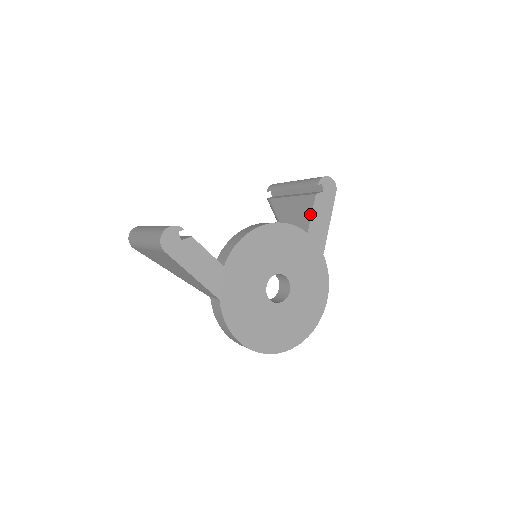
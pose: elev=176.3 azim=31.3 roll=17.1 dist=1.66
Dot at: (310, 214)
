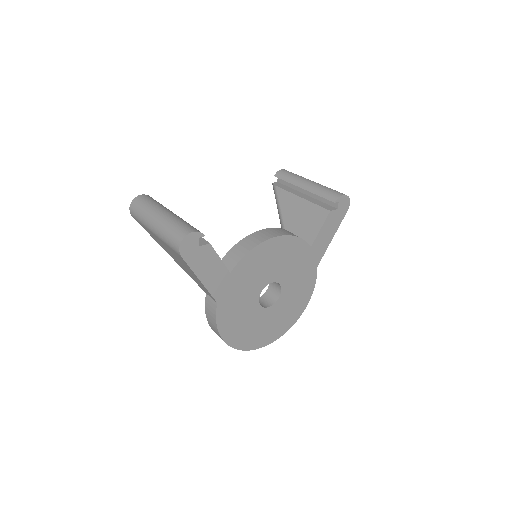
Dot at: (319, 229)
